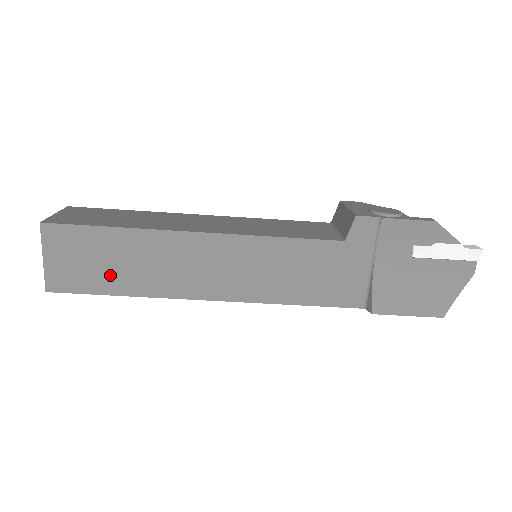
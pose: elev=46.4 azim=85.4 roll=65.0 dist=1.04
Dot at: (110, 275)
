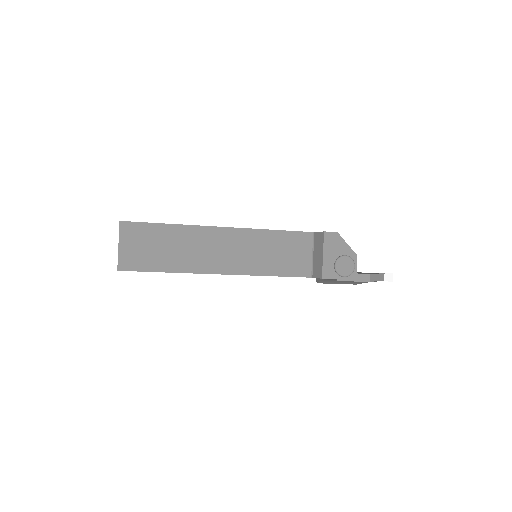
Dot at: occluded
